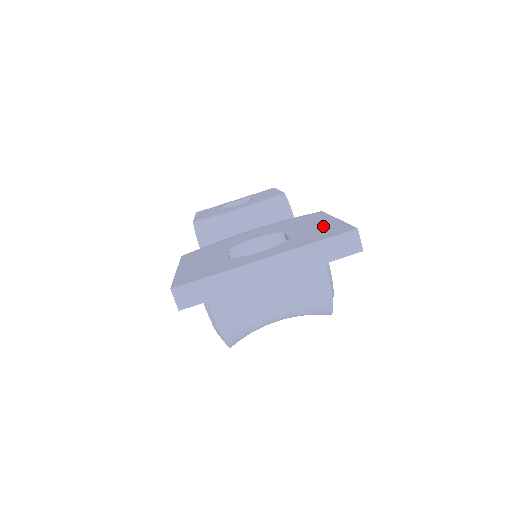
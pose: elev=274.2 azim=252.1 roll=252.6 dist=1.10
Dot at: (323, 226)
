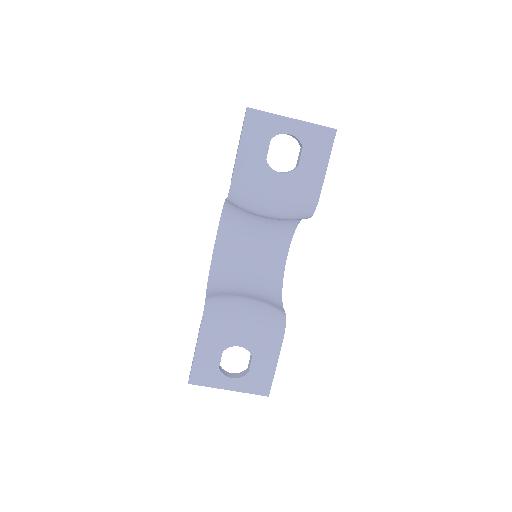
Dot at: (265, 374)
